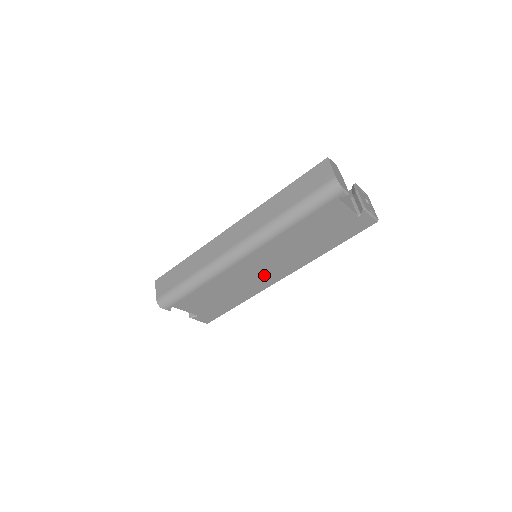
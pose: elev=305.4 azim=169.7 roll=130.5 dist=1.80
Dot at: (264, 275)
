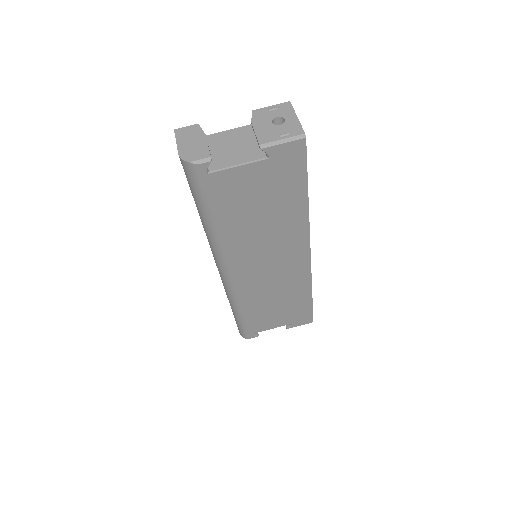
Dot at: (284, 267)
